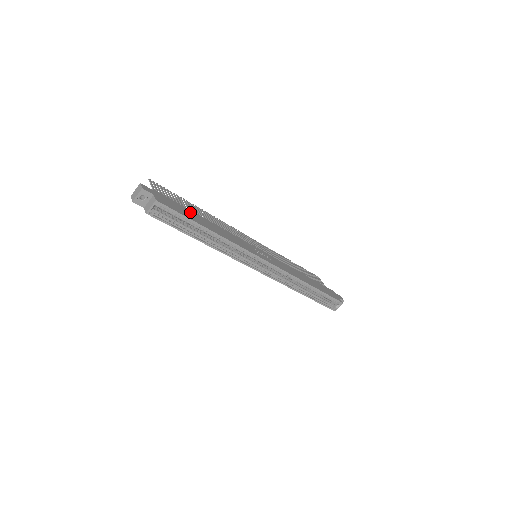
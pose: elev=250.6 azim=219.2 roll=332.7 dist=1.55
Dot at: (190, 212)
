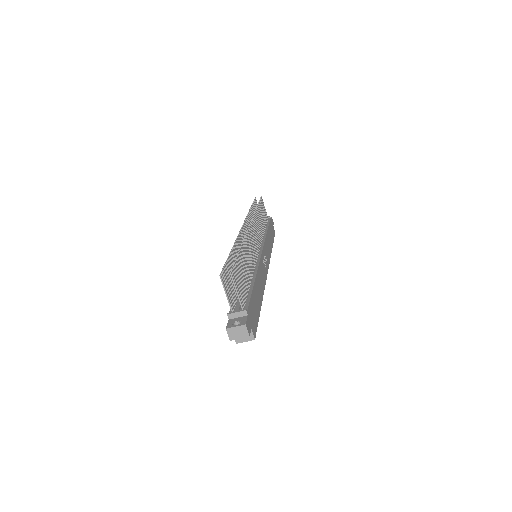
Dot at: (254, 296)
